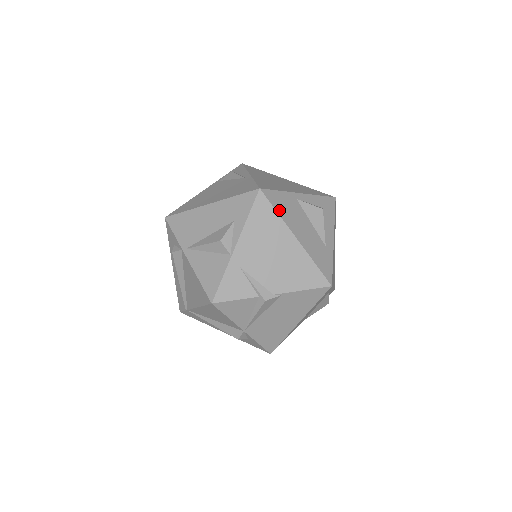
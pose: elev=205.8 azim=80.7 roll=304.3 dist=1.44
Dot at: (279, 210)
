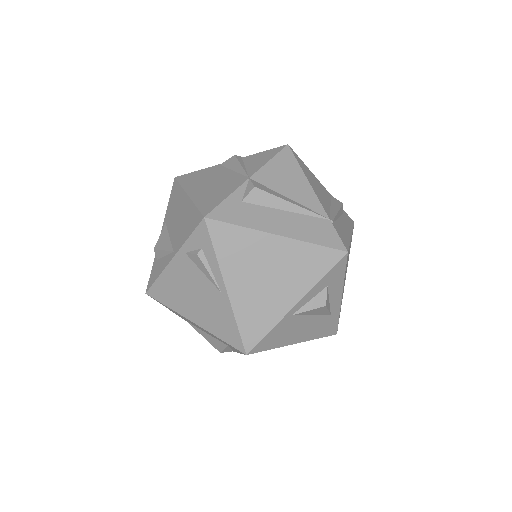
Dot at: (273, 346)
